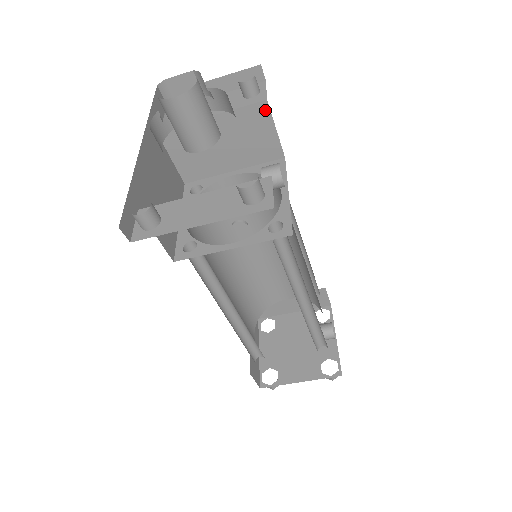
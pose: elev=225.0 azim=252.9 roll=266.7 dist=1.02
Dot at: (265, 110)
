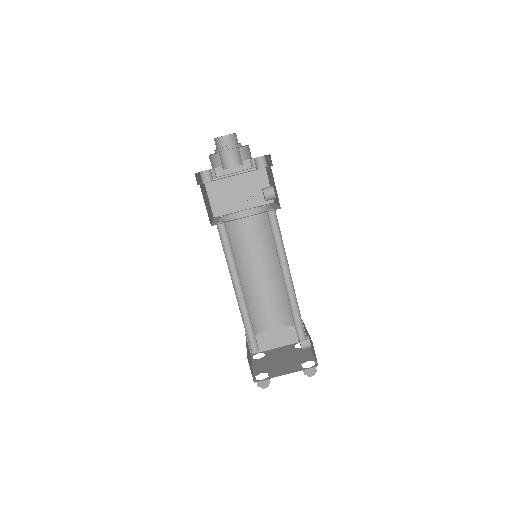
Dot at: (264, 171)
